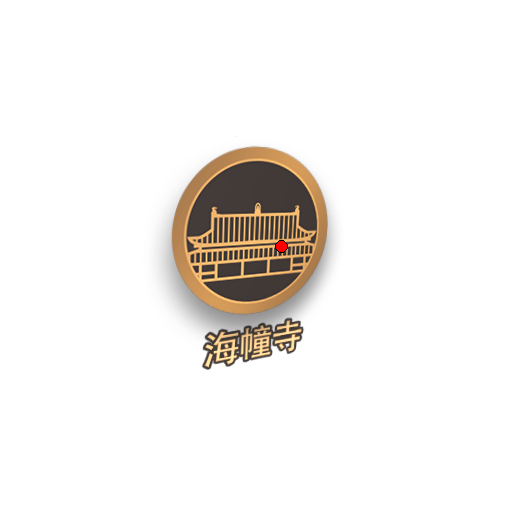
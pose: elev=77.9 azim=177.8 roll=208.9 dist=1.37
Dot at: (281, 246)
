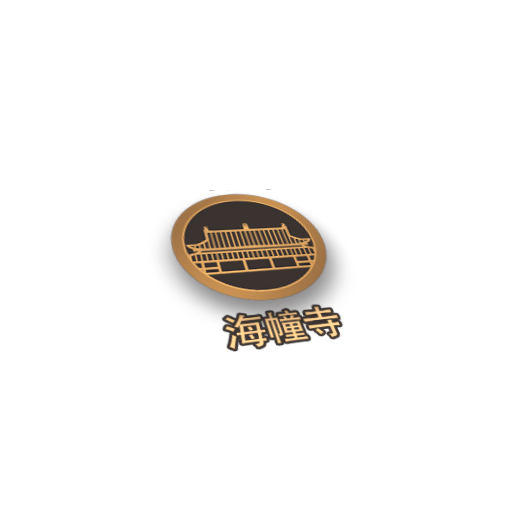
Dot at: (279, 249)
